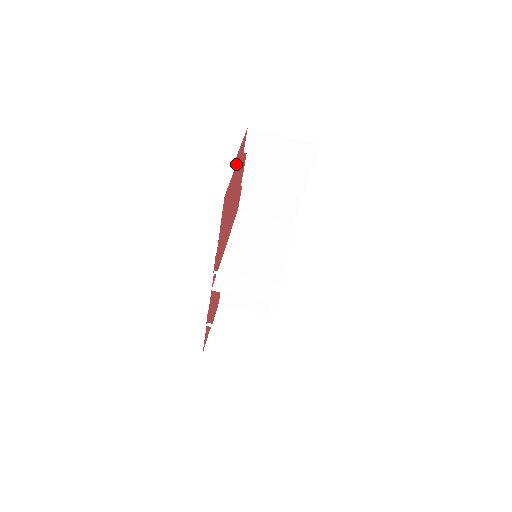
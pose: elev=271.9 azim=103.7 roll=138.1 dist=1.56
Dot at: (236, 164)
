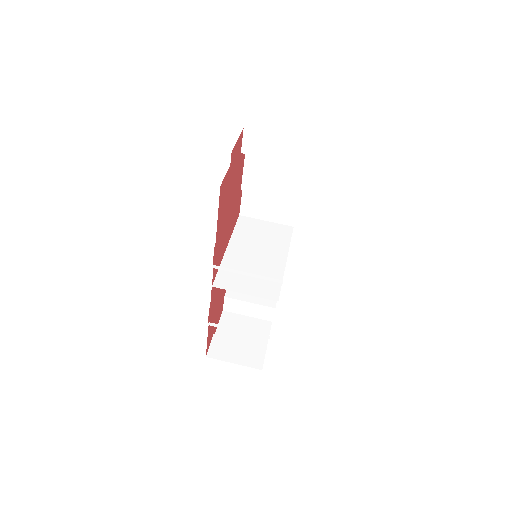
Dot at: (232, 160)
